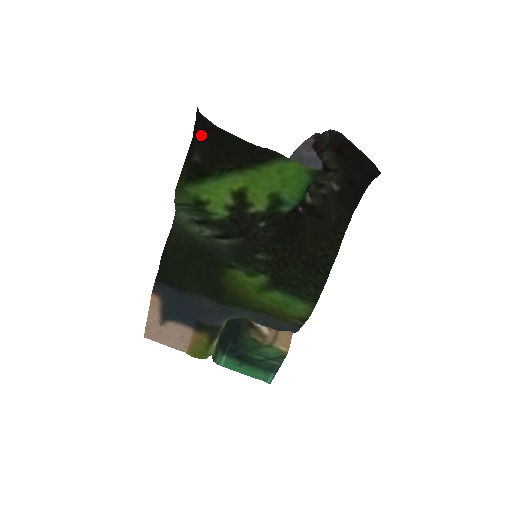
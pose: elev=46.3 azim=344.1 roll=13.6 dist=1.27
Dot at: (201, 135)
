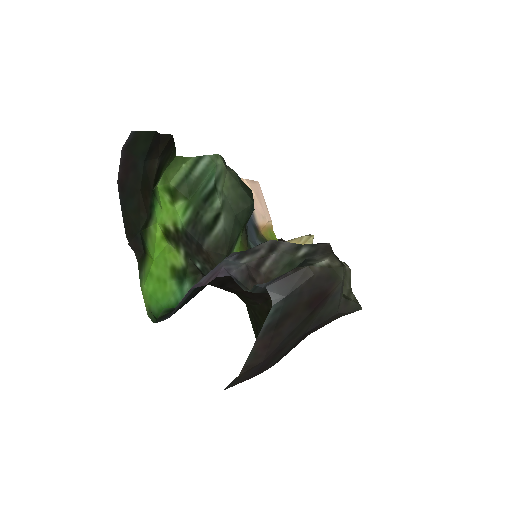
Dot at: (142, 158)
